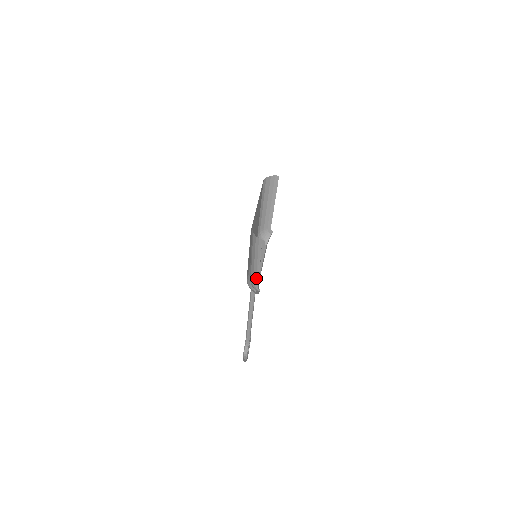
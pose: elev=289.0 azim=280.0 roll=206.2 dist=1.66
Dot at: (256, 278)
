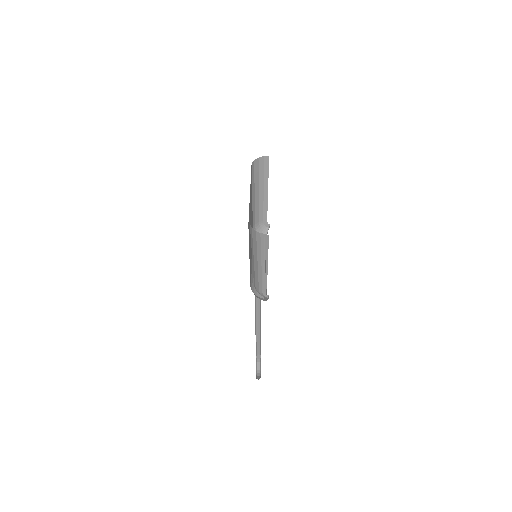
Dot at: (262, 282)
